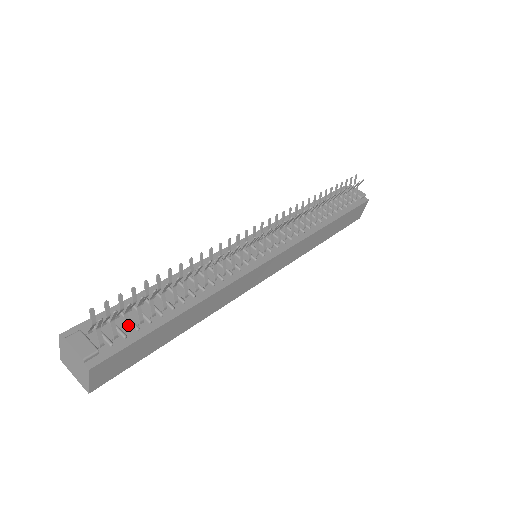
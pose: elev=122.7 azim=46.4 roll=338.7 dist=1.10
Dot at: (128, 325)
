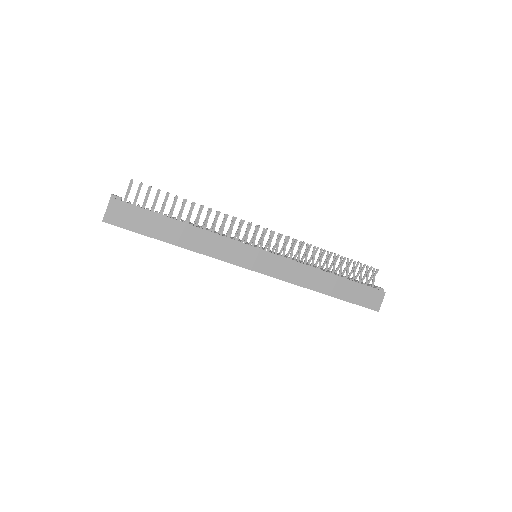
Dot at: (145, 204)
